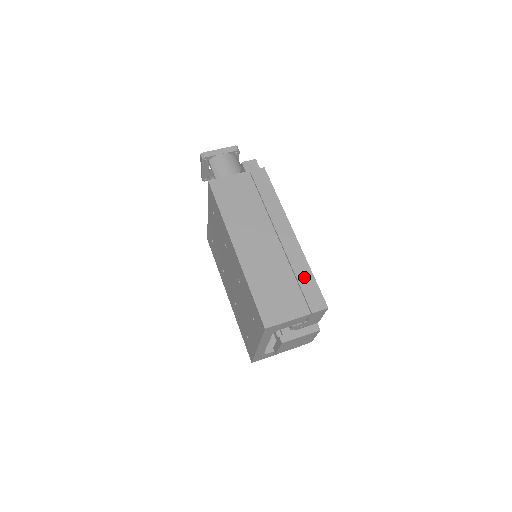
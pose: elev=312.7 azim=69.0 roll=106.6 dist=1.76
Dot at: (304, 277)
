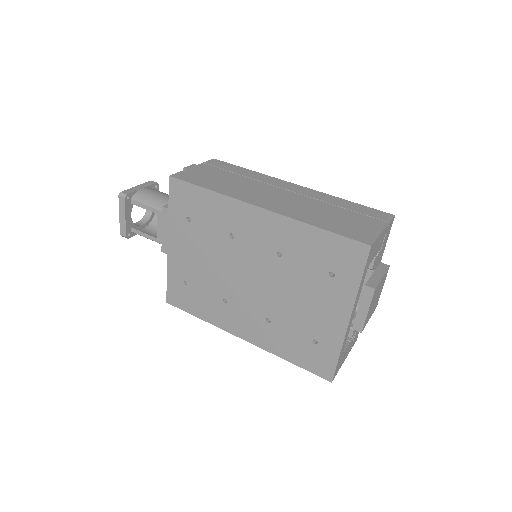
Dot at: (347, 205)
